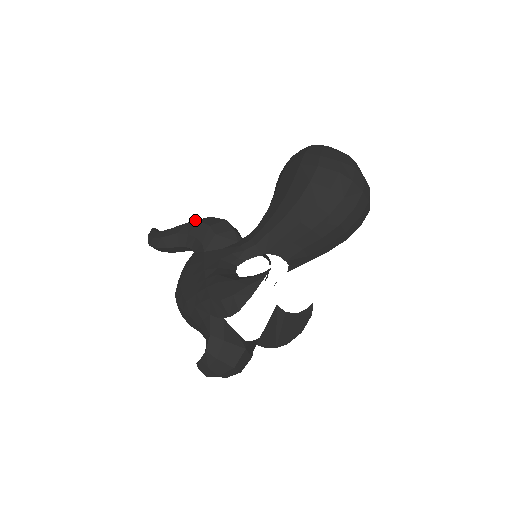
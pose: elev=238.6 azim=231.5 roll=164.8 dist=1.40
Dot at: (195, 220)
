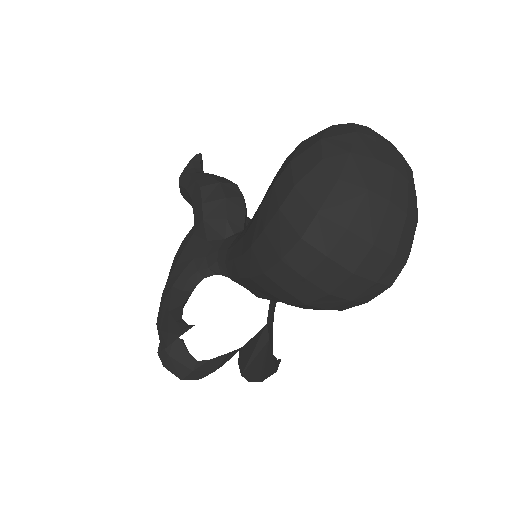
Dot at: (205, 179)
